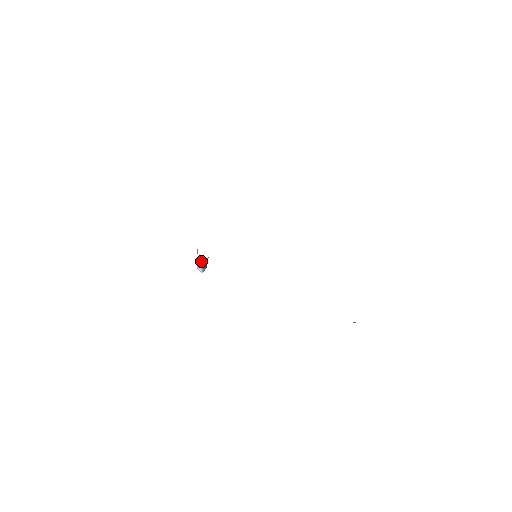
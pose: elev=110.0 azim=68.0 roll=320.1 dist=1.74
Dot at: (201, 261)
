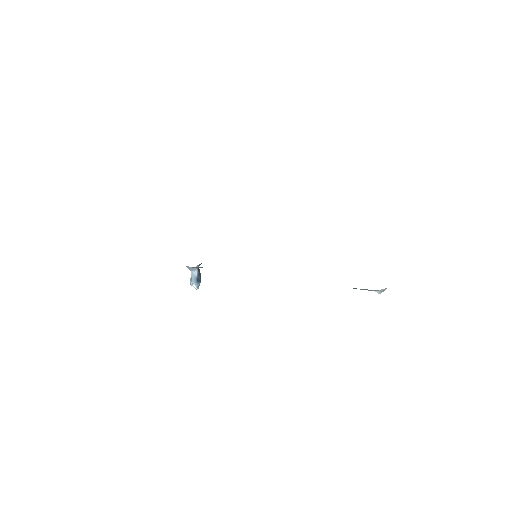
Dot at: (192, 273)
